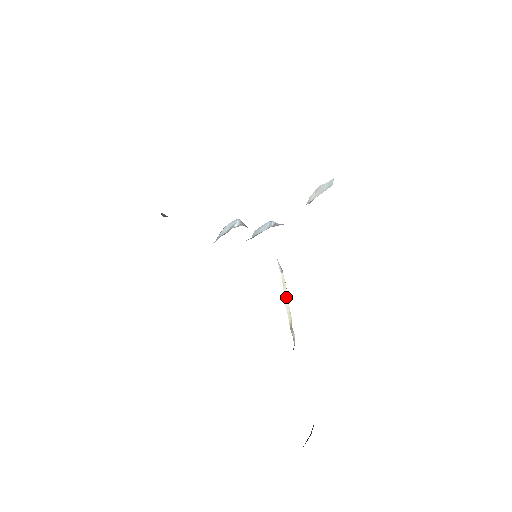
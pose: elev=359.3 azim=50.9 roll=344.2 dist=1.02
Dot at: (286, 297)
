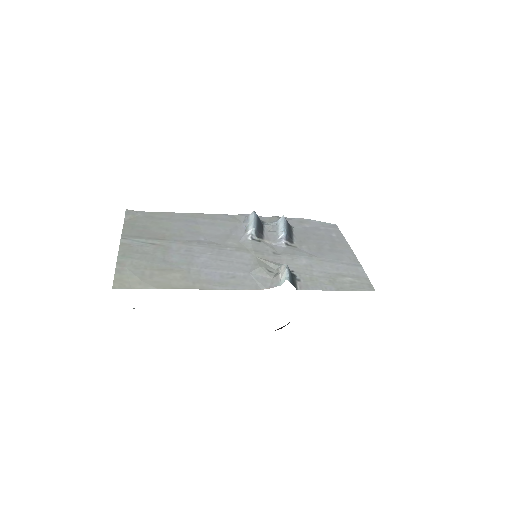
Dot at: occluded
